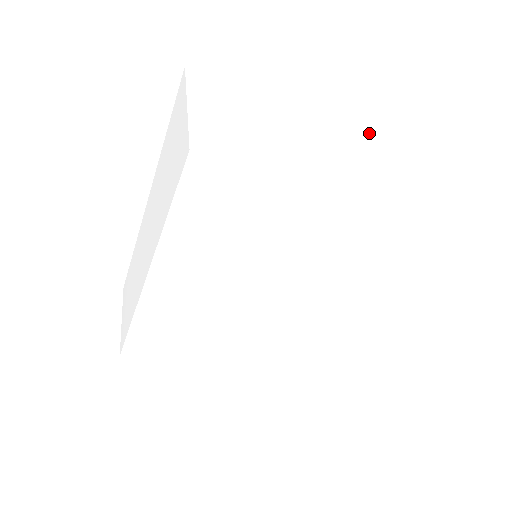
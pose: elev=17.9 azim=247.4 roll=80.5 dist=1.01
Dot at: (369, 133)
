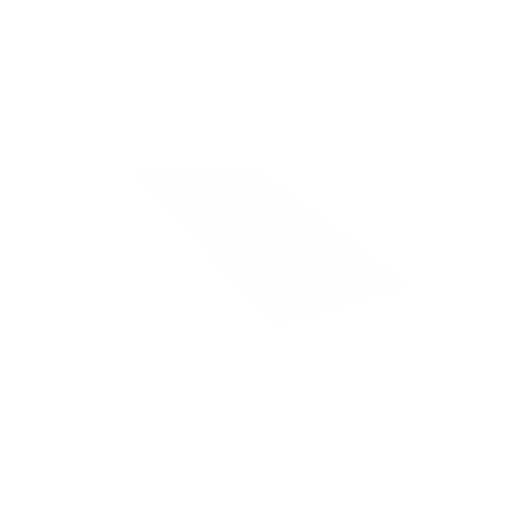
Dot at: (371, 313)
